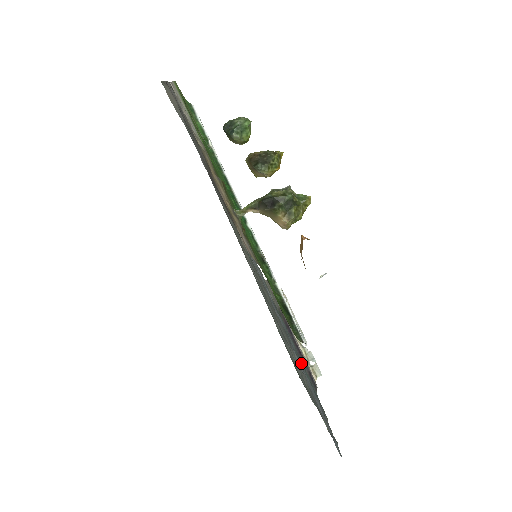
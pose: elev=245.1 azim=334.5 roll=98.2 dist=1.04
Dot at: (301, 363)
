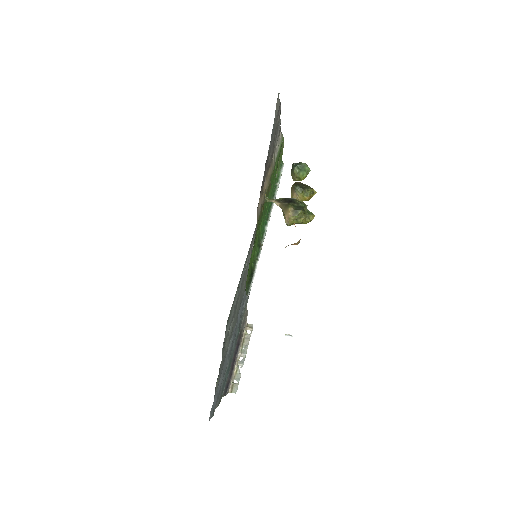
Dot at: occluded
